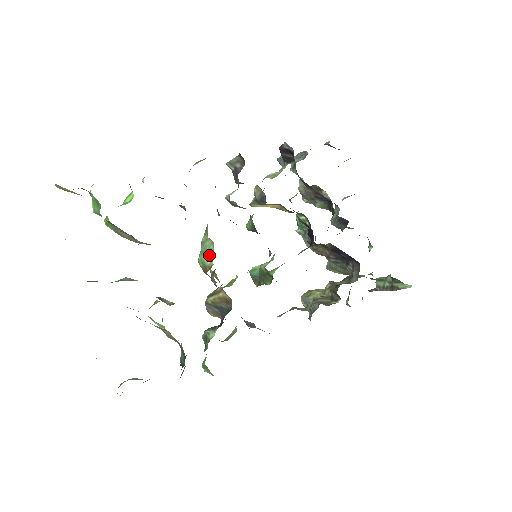
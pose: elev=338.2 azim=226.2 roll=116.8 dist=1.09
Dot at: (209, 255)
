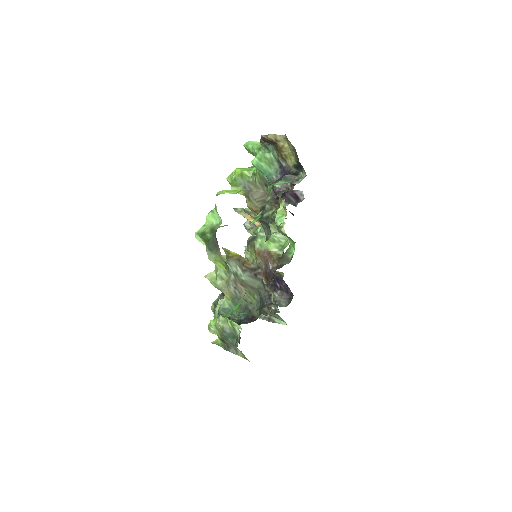
Dot at: (277, 245)
